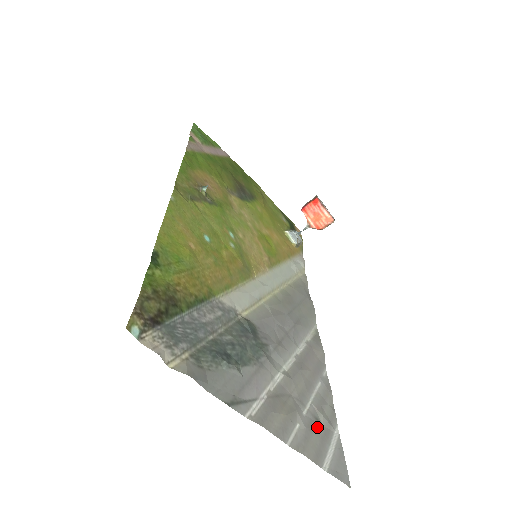
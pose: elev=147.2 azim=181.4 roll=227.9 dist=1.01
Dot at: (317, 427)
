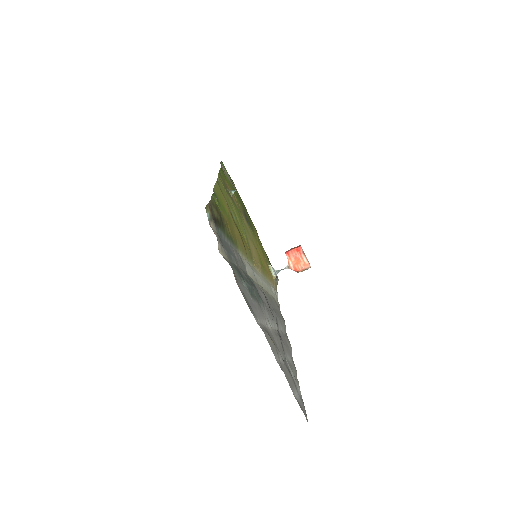
Dot at: (290, 373)
